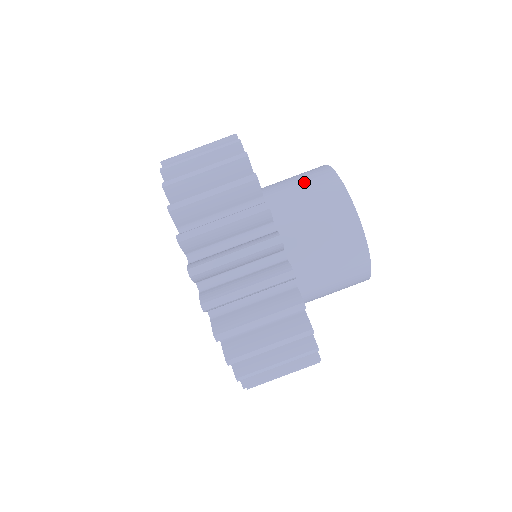
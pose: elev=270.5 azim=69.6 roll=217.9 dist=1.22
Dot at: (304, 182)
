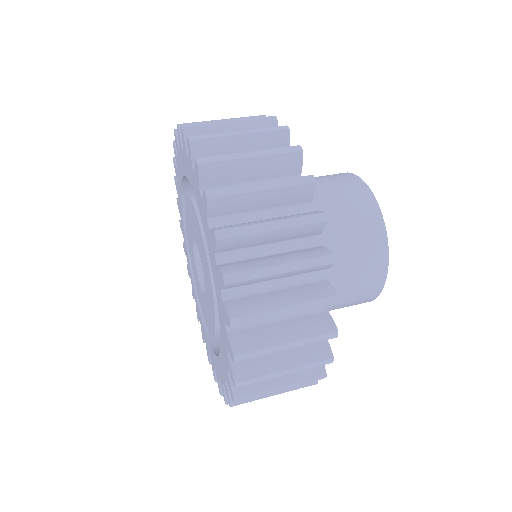
Dot at: occluded
